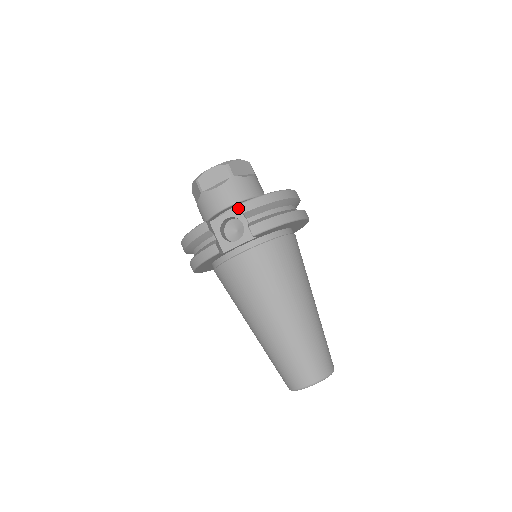
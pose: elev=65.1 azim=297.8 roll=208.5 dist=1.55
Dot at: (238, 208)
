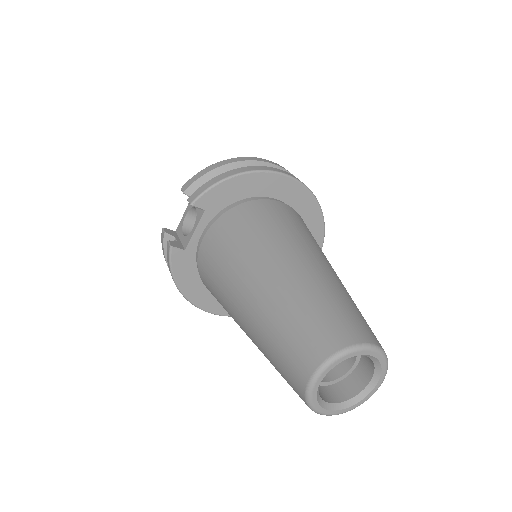
Dot at: occluded
